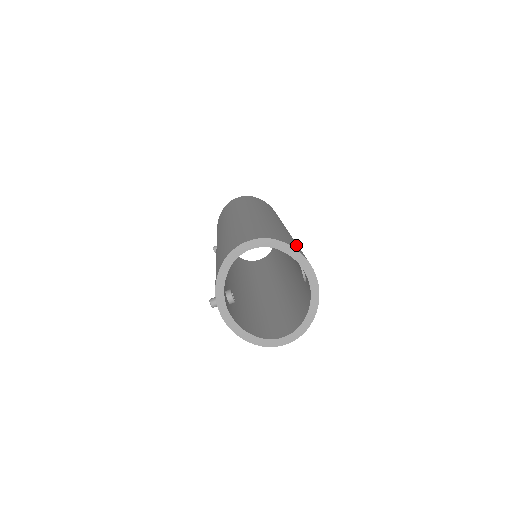
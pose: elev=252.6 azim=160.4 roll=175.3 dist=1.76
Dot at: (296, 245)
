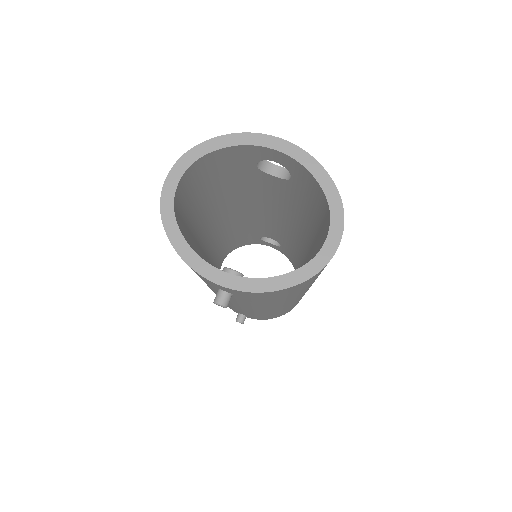
Dot at: occluded
